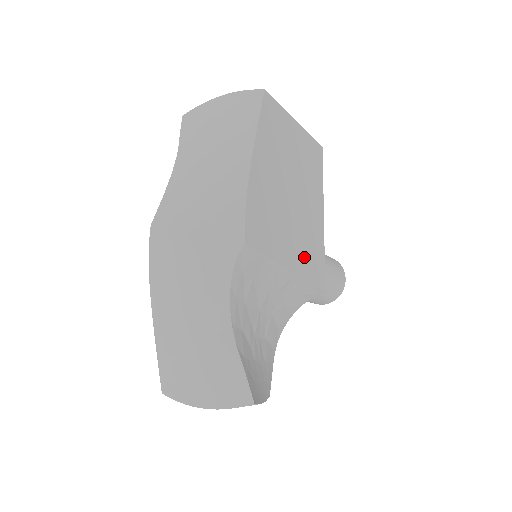
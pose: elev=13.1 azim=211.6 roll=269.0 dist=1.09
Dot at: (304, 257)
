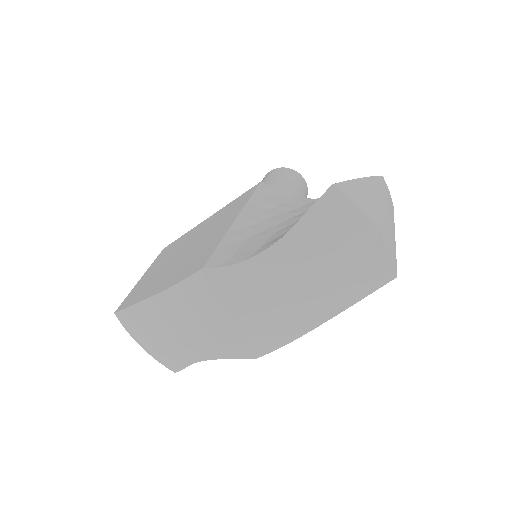
Dot at: occluded
